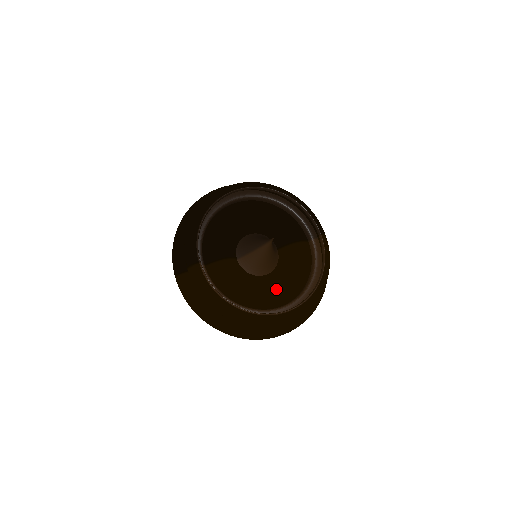
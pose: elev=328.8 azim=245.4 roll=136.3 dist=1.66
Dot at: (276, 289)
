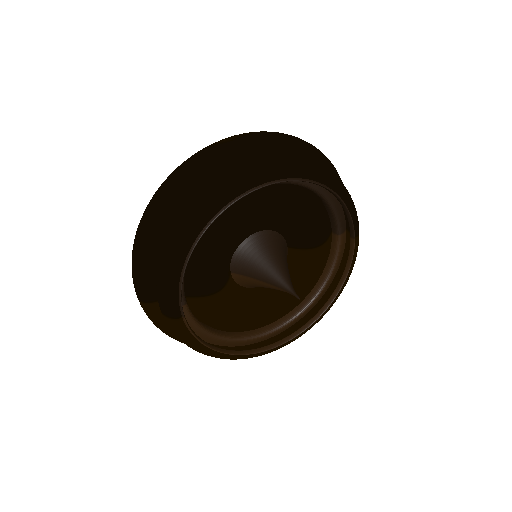
Dot at: (278, 312)
